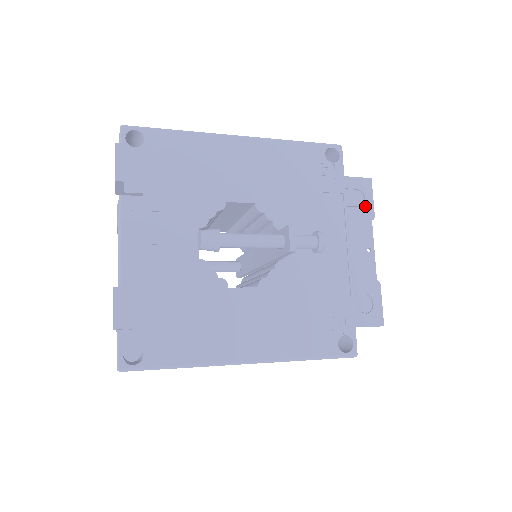
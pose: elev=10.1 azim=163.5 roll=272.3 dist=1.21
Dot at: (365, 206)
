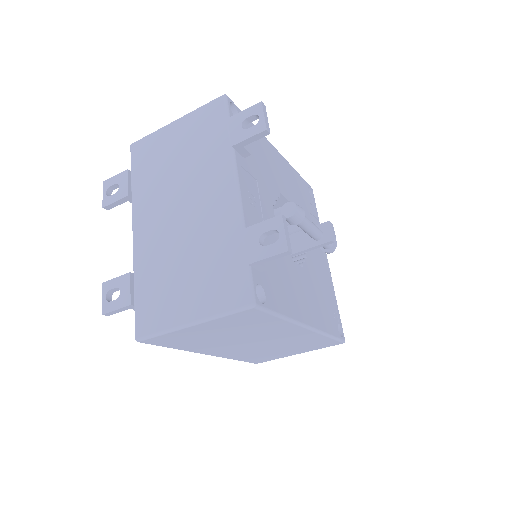
Dot at: occluded
